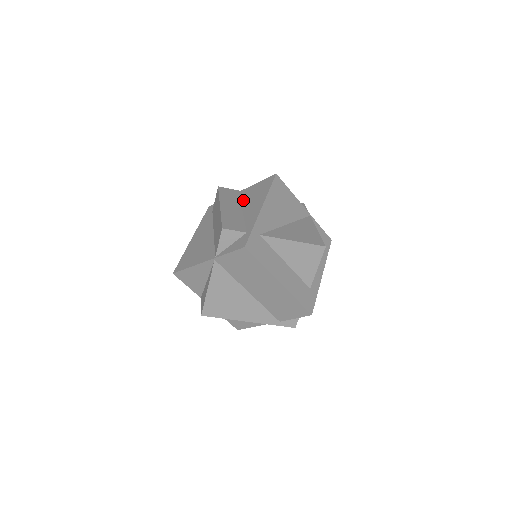
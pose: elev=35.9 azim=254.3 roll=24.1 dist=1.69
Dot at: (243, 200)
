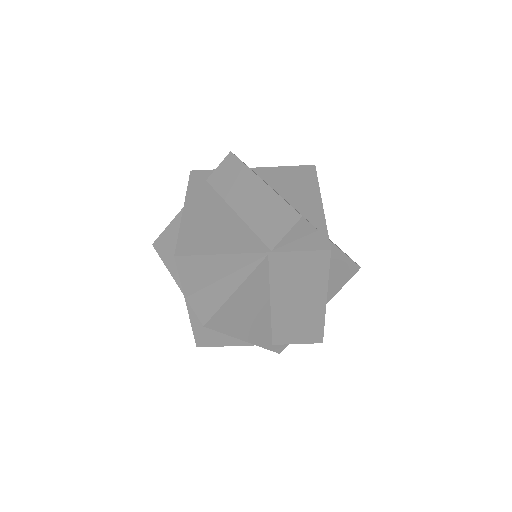
Dot at: (271, 182)
